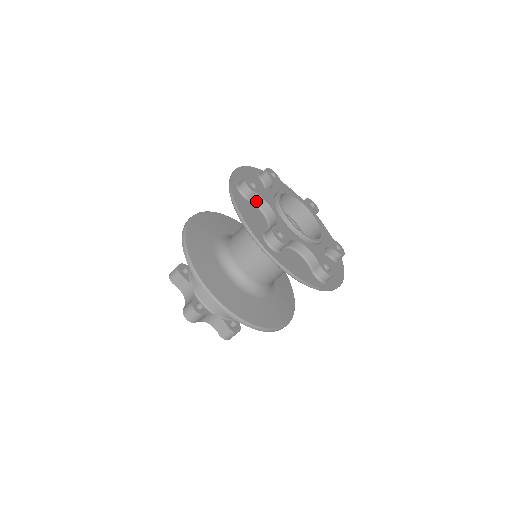
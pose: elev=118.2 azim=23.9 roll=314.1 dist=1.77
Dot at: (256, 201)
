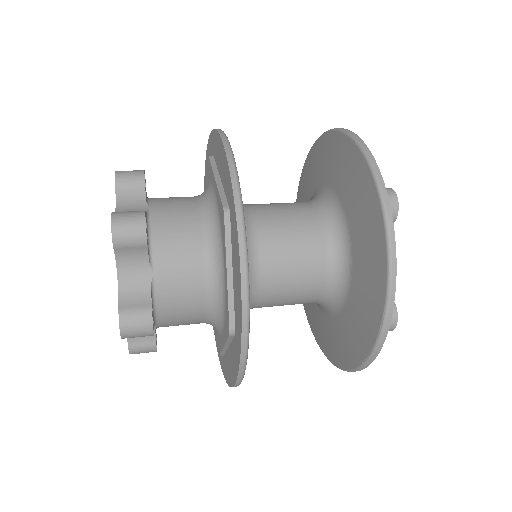
Dot at: occluded
